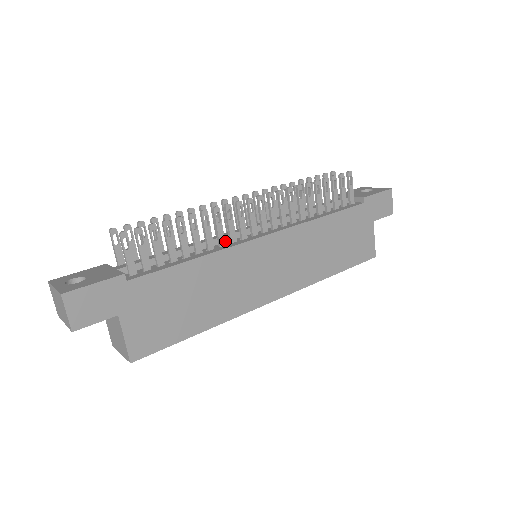
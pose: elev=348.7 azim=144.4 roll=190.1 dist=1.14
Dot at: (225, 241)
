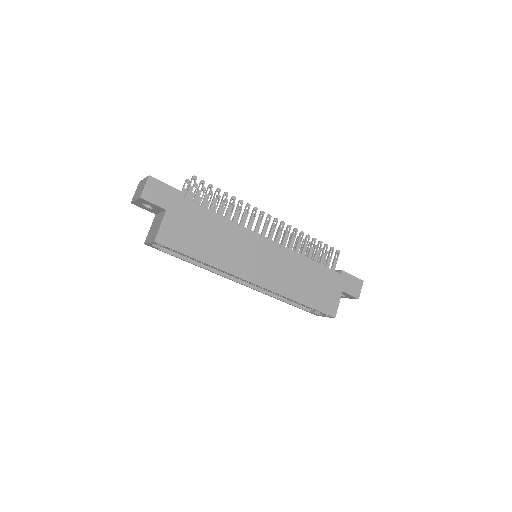
Dot at: occluded
